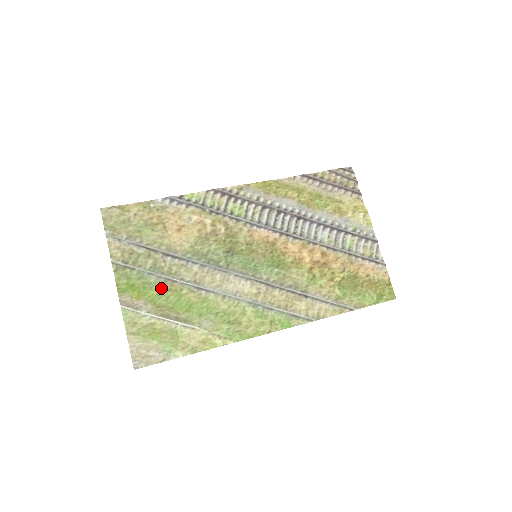
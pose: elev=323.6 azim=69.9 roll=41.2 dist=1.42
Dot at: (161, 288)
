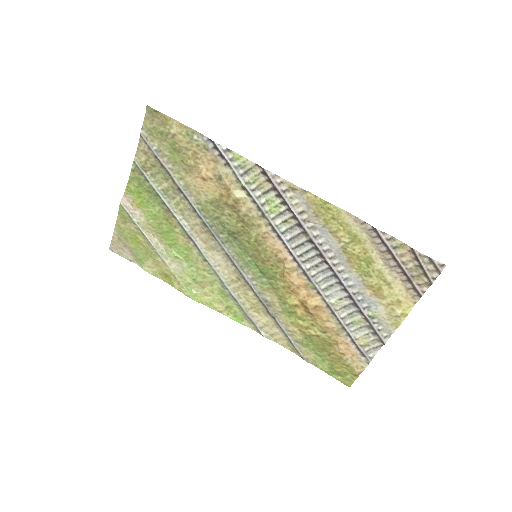
Dot at: (161, 212)
